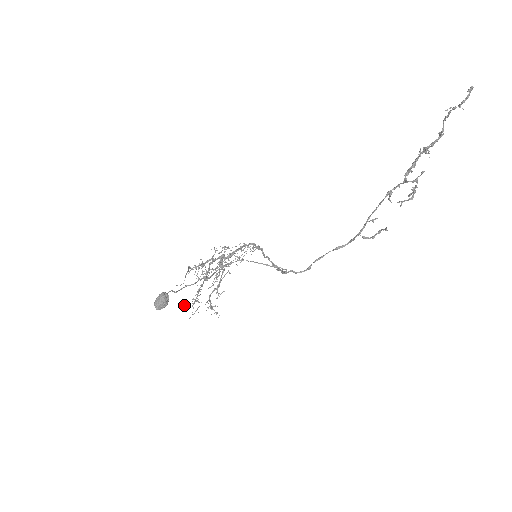
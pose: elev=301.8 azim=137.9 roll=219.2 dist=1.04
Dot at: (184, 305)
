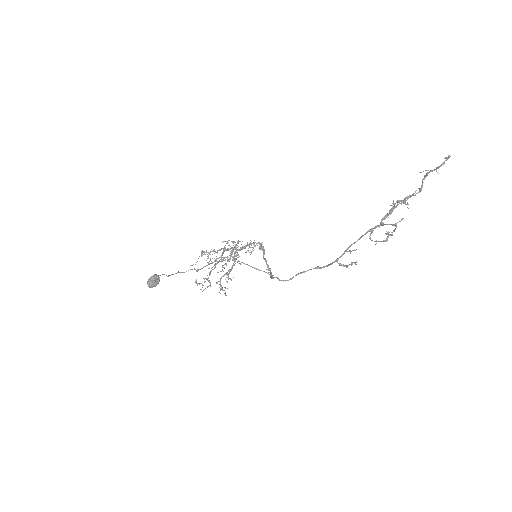
Dot at: (195, 282)
